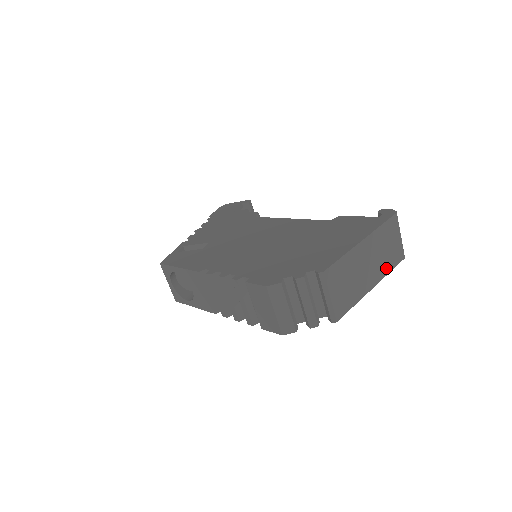
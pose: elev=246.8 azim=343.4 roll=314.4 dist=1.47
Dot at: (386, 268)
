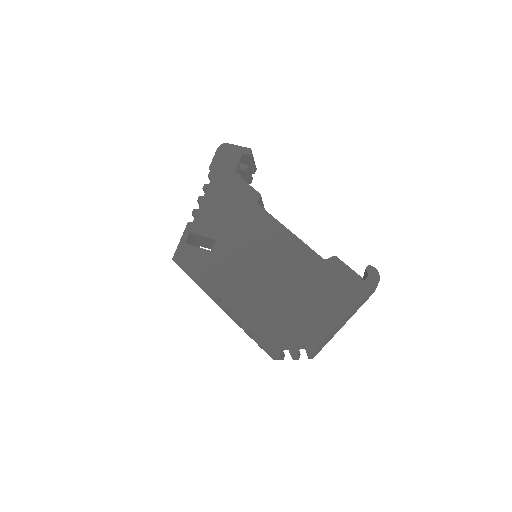
Dot at: occluded
